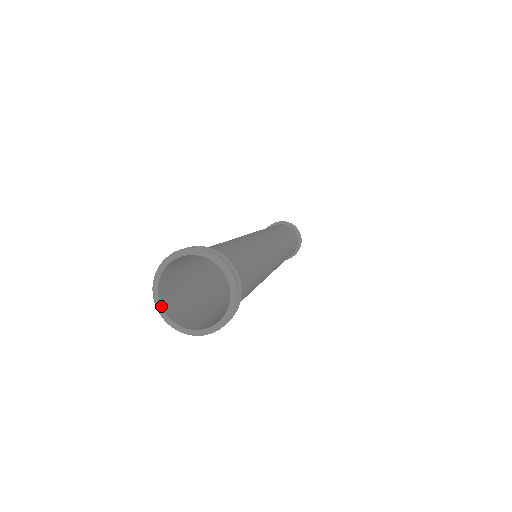
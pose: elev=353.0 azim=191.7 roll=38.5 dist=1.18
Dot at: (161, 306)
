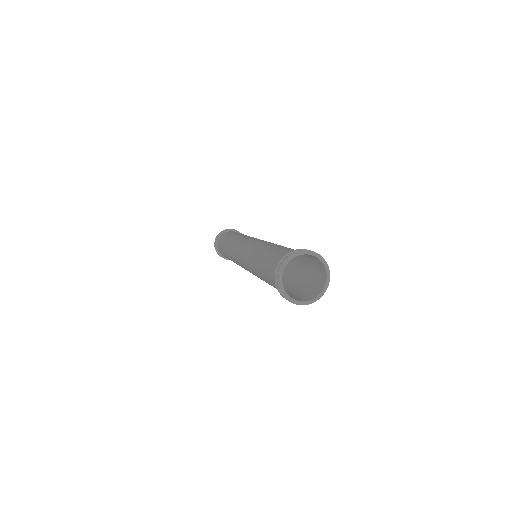
Dot at: occluded
